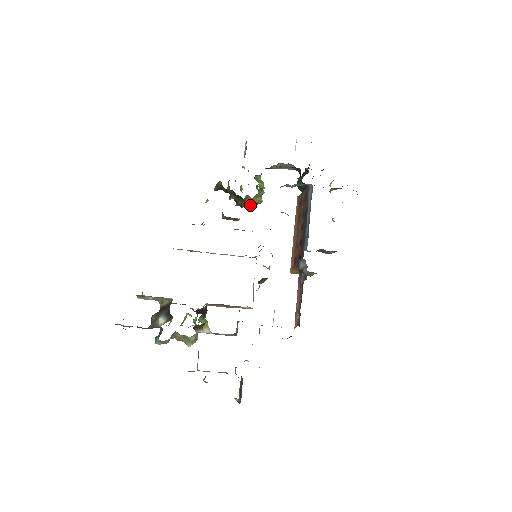
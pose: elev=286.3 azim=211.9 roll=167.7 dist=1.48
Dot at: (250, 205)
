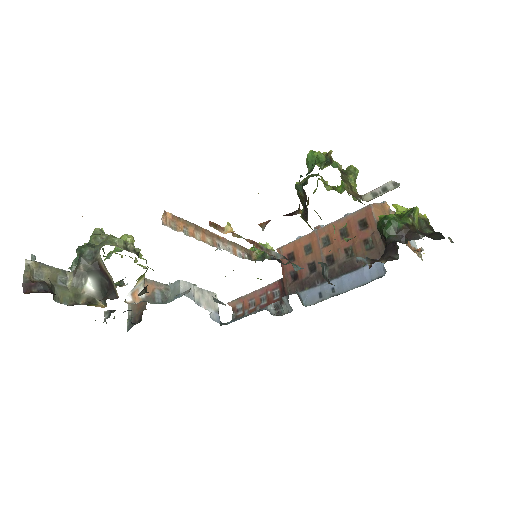
Dot at: occluded
